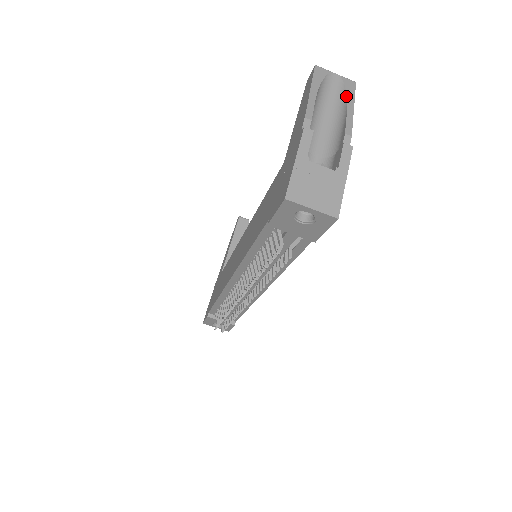
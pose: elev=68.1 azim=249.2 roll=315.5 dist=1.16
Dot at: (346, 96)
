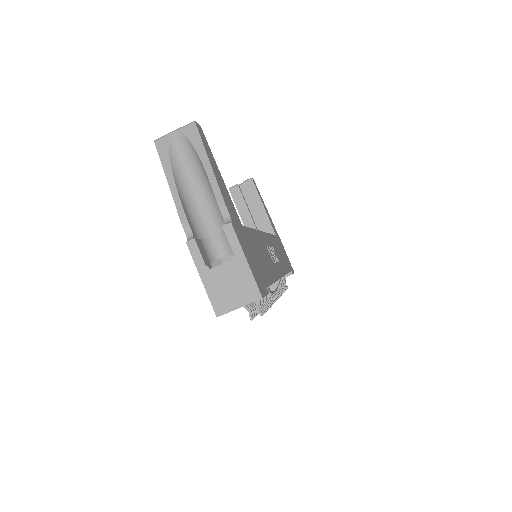
Dot at: (197, 154)
